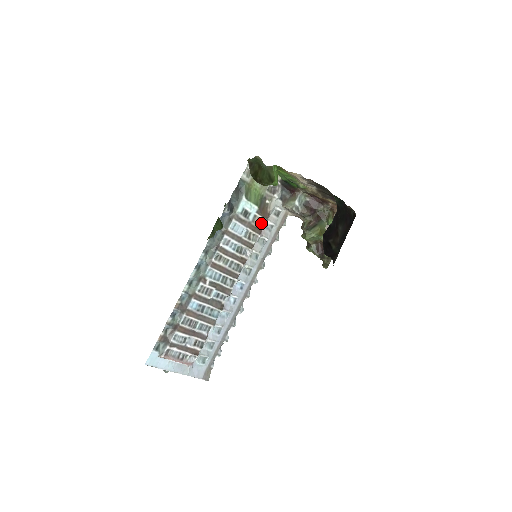
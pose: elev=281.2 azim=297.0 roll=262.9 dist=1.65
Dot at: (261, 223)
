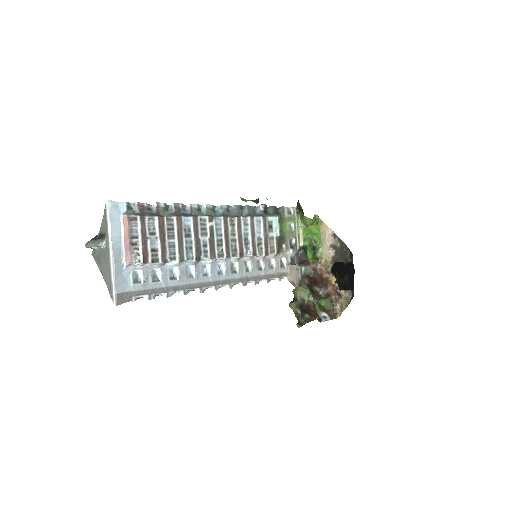
Dot at: (272, 249)
